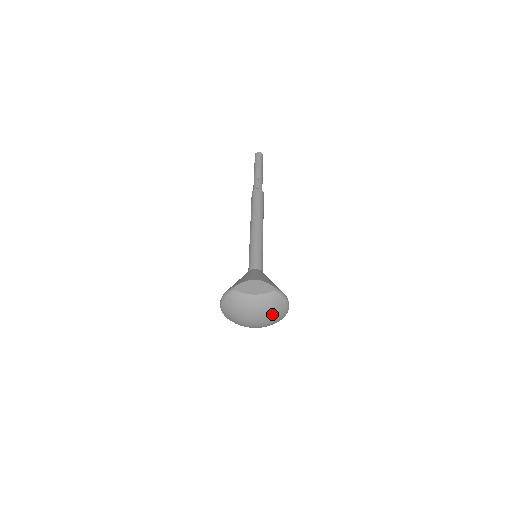
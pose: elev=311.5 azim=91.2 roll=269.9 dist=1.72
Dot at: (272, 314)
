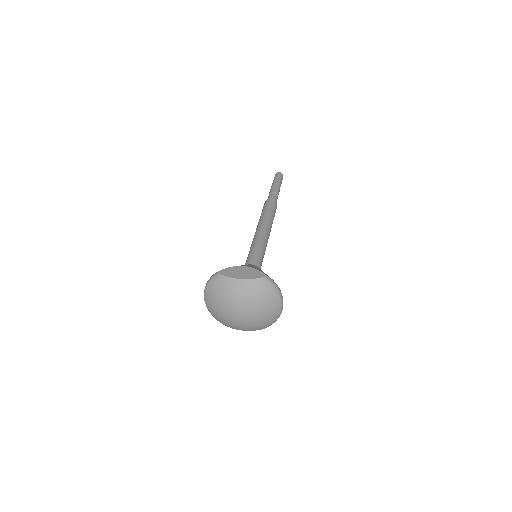
Dot at: (261, 307)
